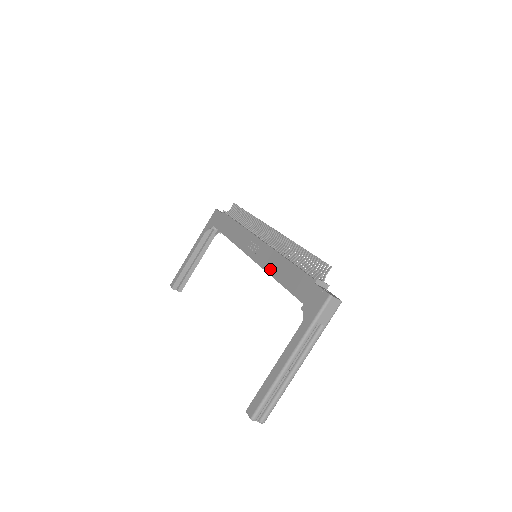
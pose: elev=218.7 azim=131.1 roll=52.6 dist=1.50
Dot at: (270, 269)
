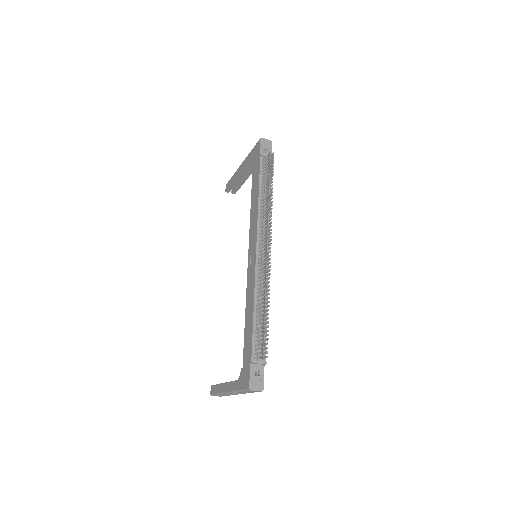
Dot at: (247, 298)
